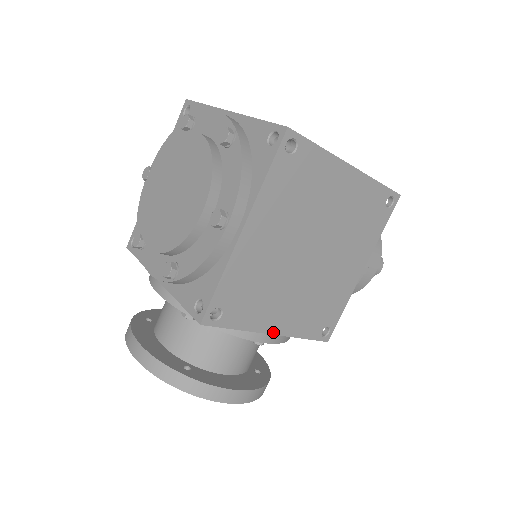
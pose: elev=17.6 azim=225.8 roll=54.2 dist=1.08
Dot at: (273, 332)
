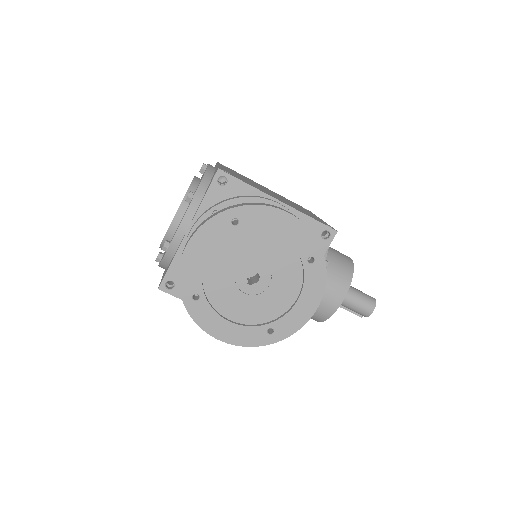
Dot at: (279, 201)
